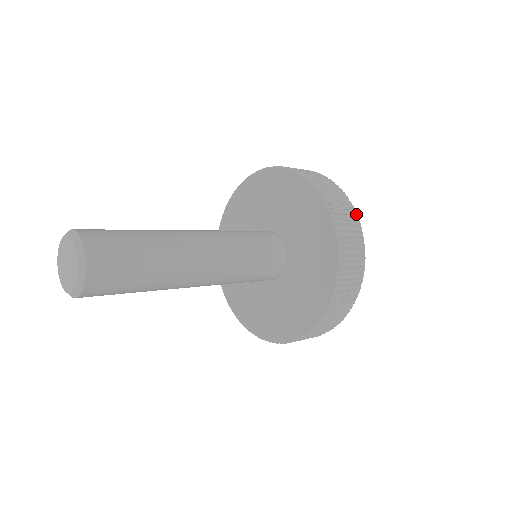
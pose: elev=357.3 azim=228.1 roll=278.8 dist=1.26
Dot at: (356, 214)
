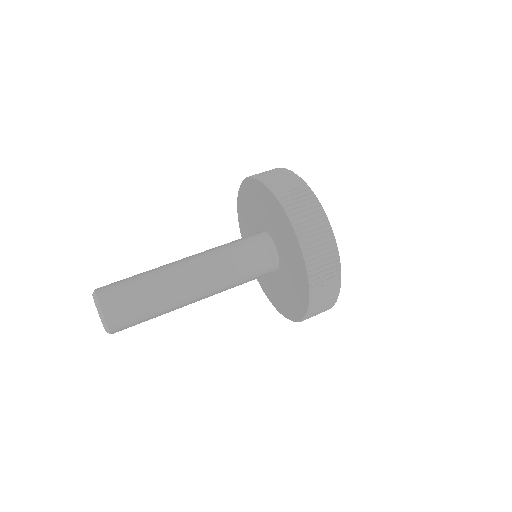
Dot at: occluded
